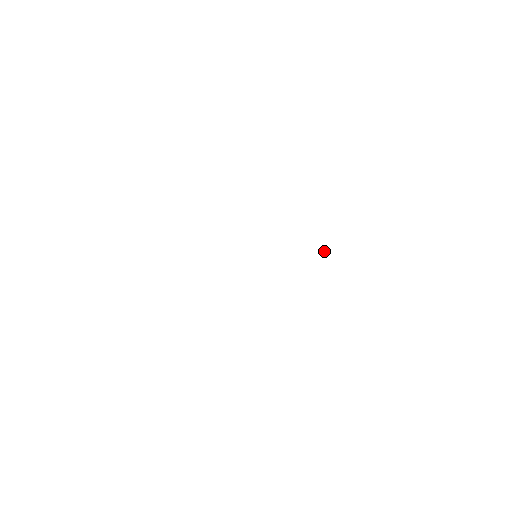
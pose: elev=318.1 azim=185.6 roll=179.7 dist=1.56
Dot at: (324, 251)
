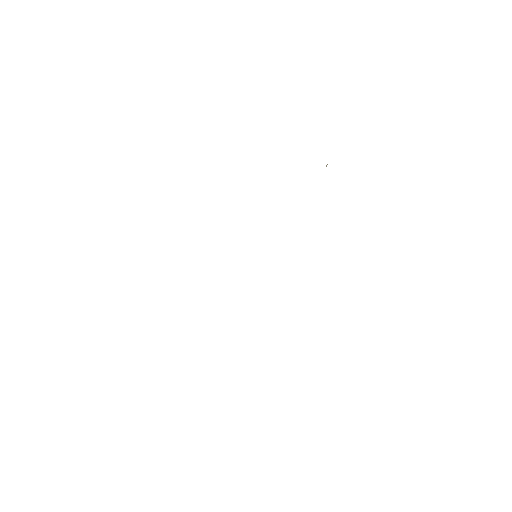
Dot at: occluded
